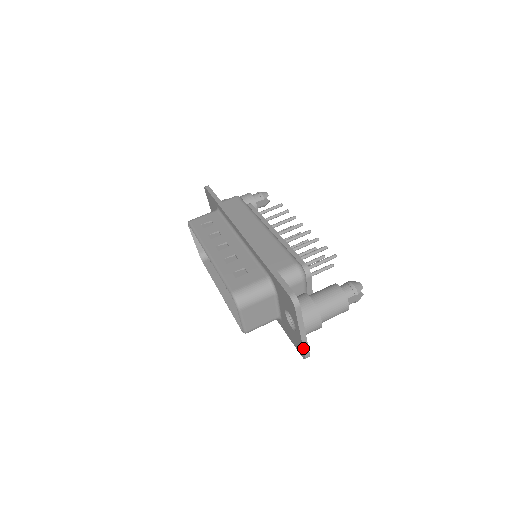
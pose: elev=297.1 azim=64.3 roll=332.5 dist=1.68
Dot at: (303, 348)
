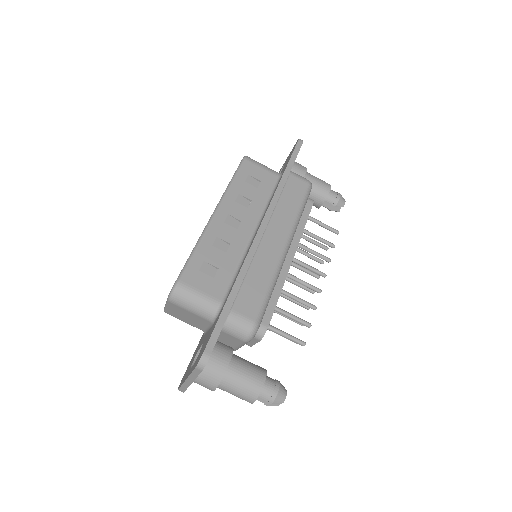
Dot at: (181, 386)
